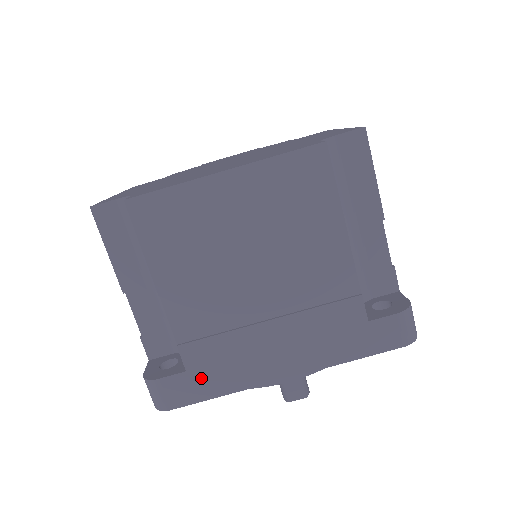
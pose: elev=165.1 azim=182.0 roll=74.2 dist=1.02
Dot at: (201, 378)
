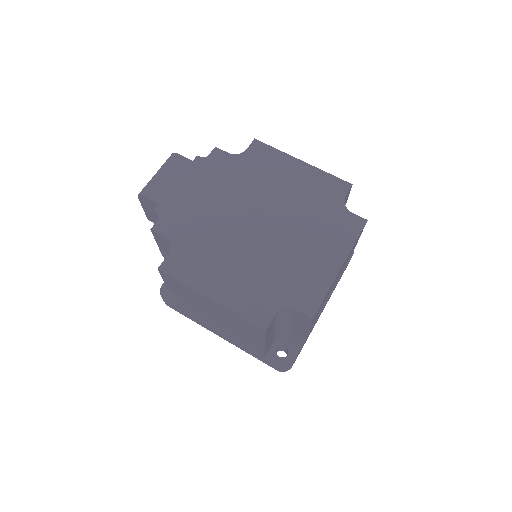
Dot at: occluded
